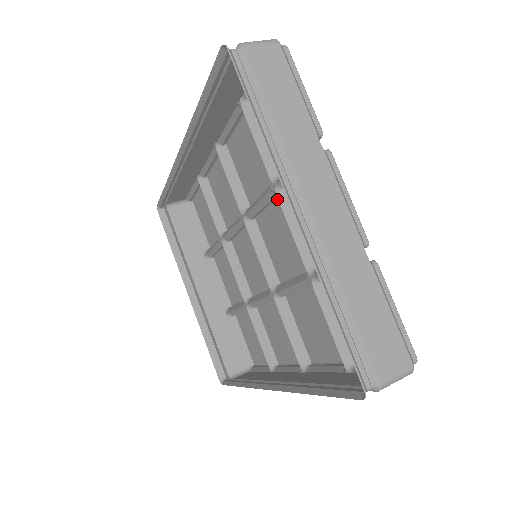
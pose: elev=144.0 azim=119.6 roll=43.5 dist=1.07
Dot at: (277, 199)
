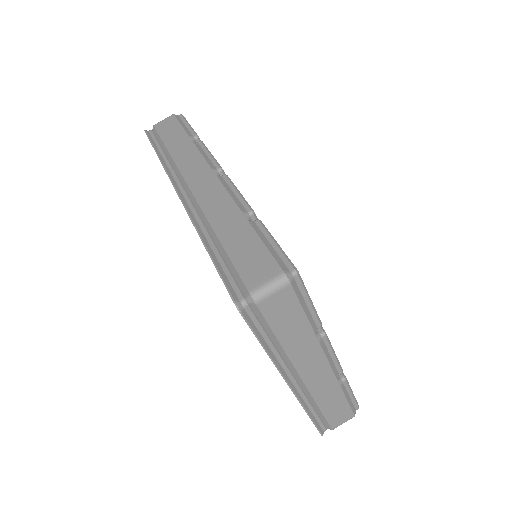
Dot at: occluded
